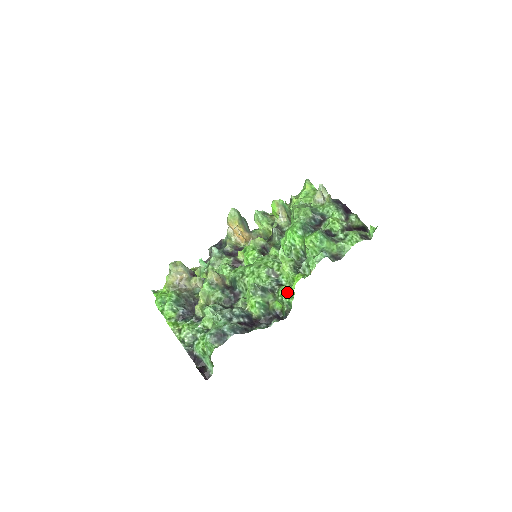
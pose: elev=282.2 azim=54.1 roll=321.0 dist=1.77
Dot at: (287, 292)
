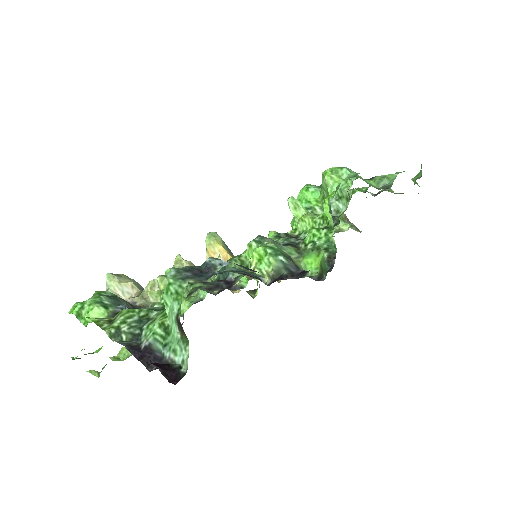
Dot at: (319, 229)
